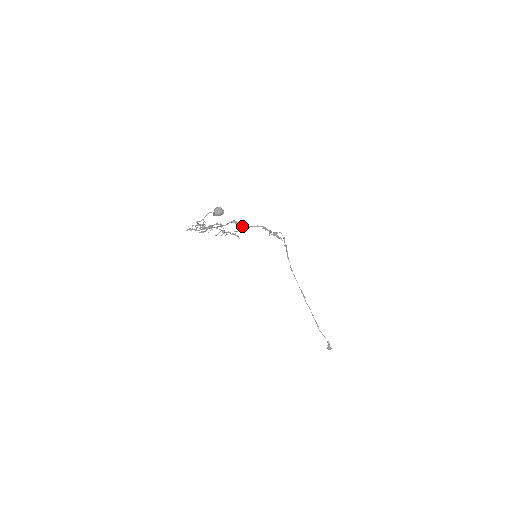
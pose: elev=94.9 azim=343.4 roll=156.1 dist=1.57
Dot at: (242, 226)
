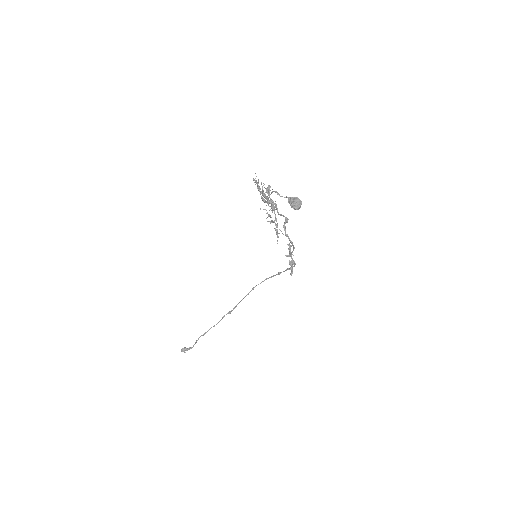
Dot at: (285, 229)
